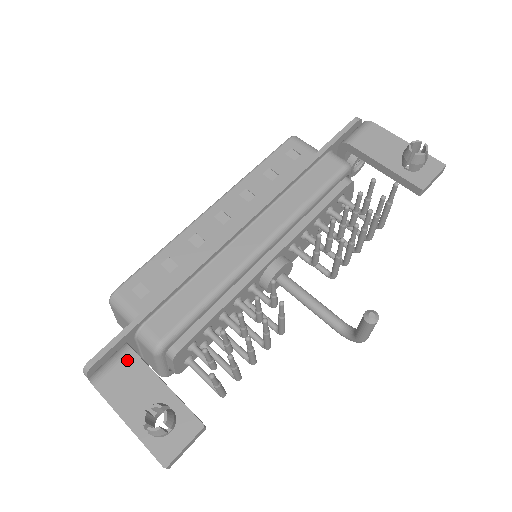
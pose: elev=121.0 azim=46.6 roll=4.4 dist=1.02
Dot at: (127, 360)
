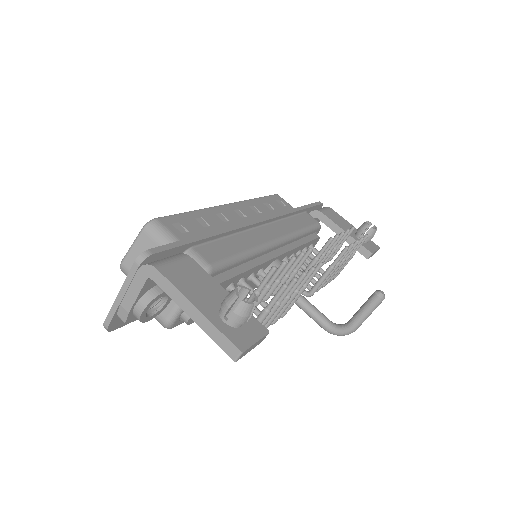
Dot at: (187, 262)
